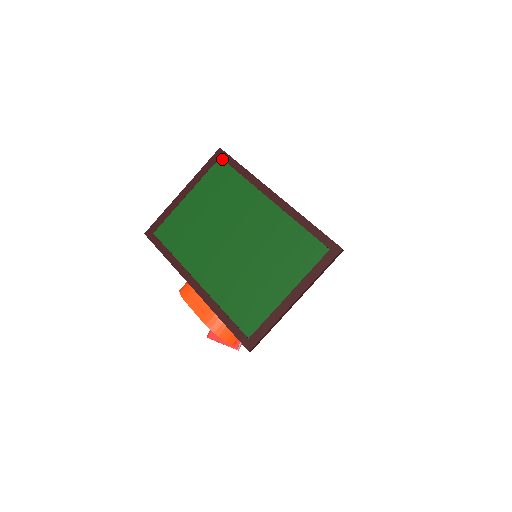
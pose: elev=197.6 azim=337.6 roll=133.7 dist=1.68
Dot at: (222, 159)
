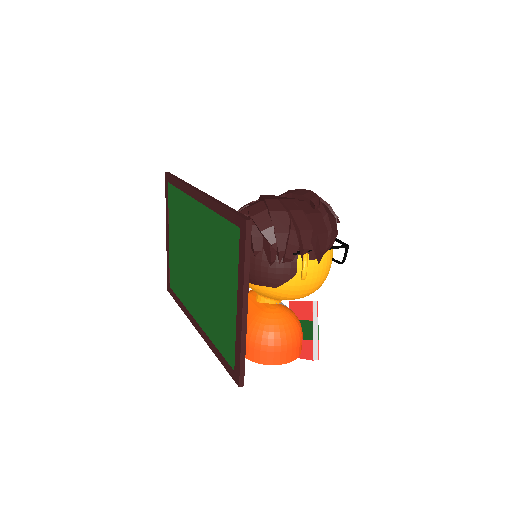
Dot at: (169, 183)
